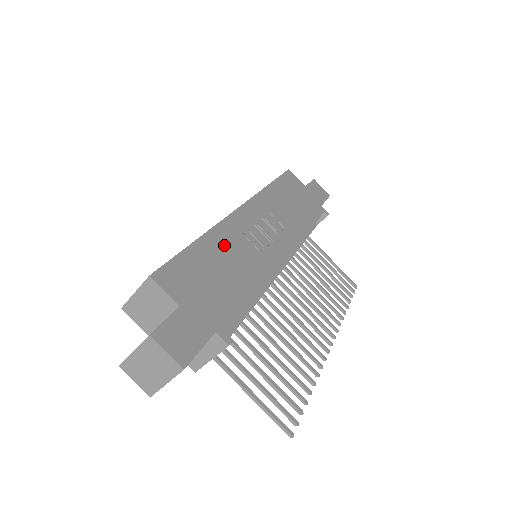
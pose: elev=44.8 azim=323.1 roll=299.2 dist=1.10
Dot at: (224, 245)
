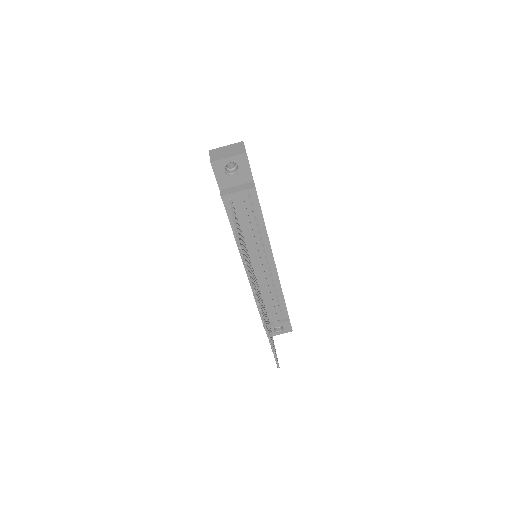
Dot at: occluded
